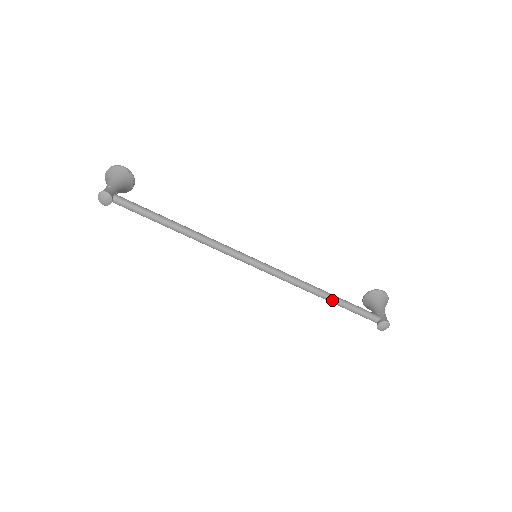
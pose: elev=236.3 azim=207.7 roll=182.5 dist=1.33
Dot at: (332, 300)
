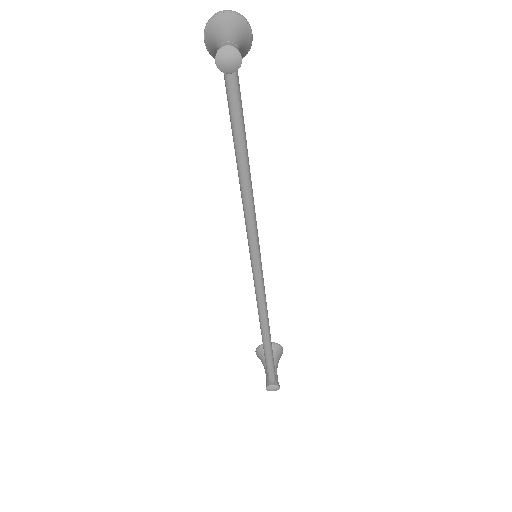
Dot at: (268, 344)
